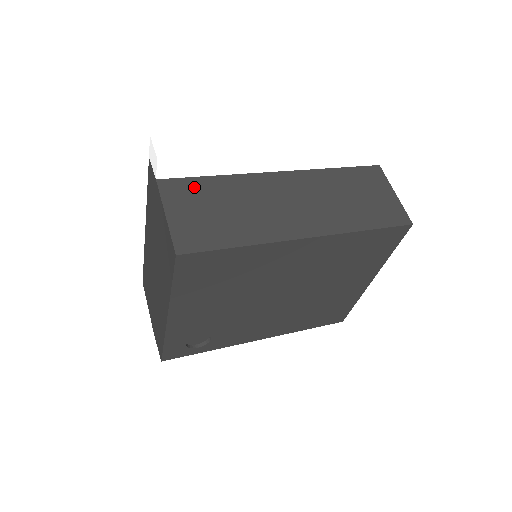
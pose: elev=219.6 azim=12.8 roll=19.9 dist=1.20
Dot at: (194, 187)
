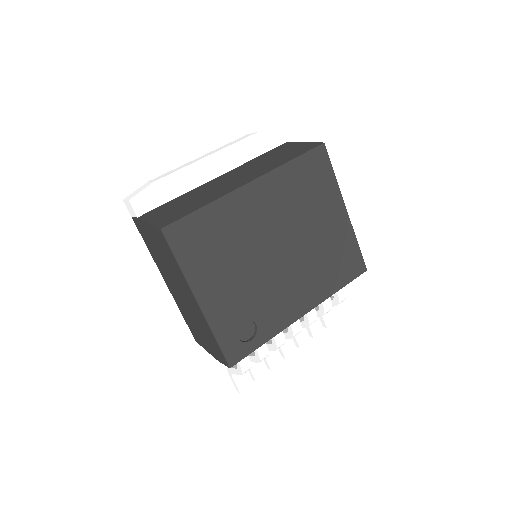
Dot at: (163, 207)
